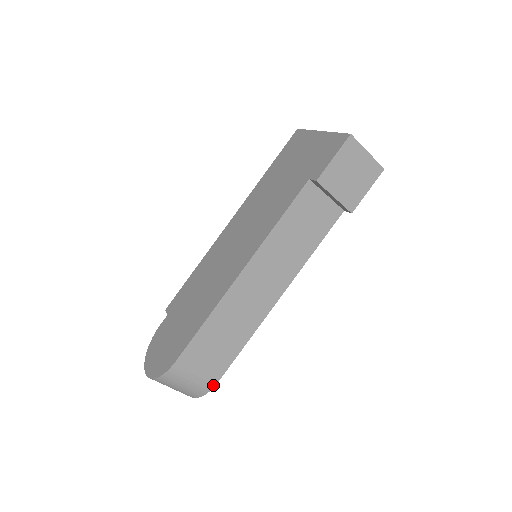
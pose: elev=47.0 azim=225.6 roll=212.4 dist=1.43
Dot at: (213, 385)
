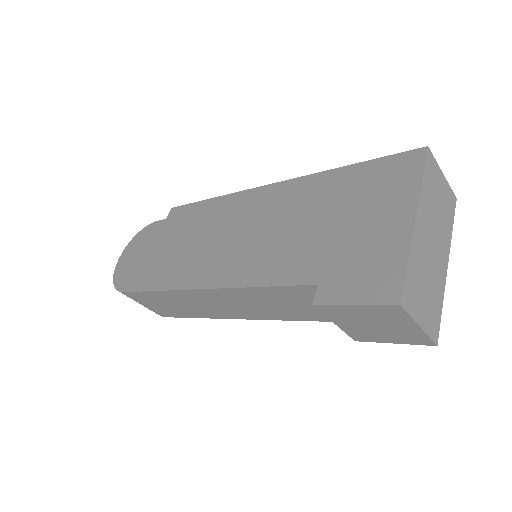
Dot at: (161, 315)
